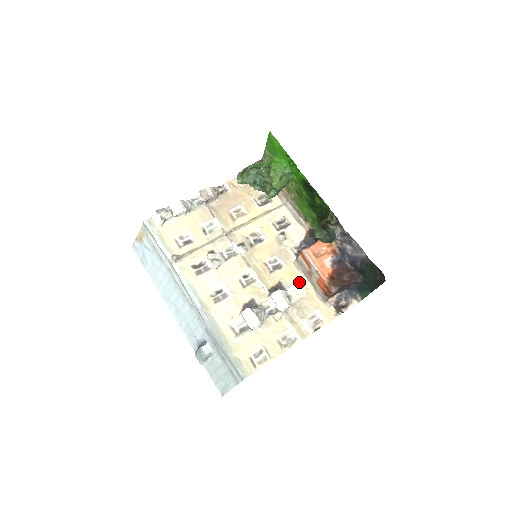
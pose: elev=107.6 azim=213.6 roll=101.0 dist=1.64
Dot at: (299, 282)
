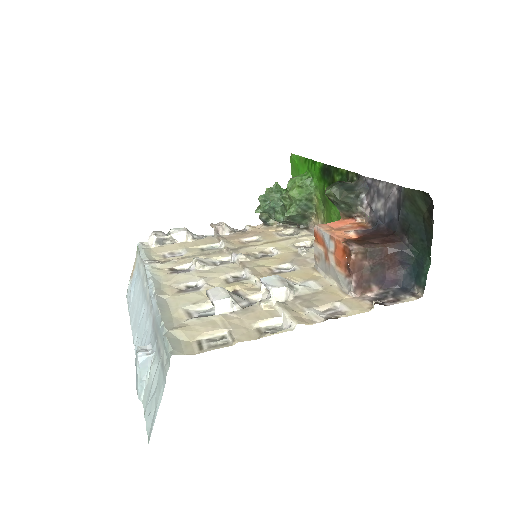
Dot at: (315, 280)
